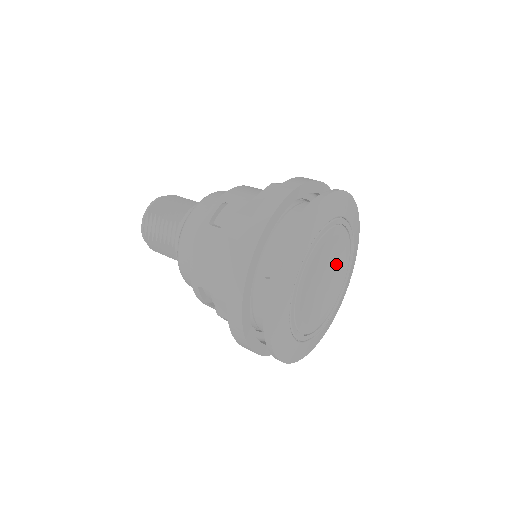
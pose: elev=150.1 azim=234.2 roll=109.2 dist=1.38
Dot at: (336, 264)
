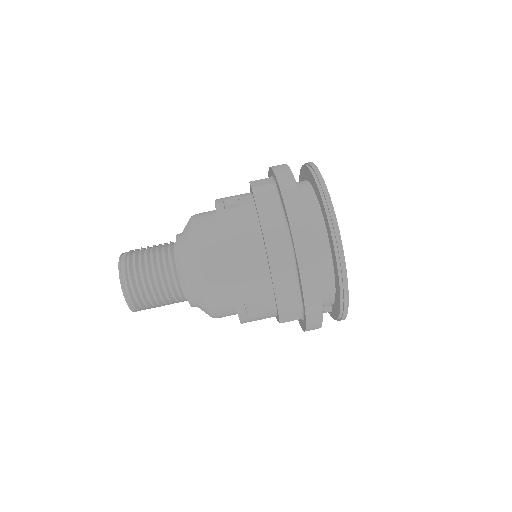
Dot at: occluded
